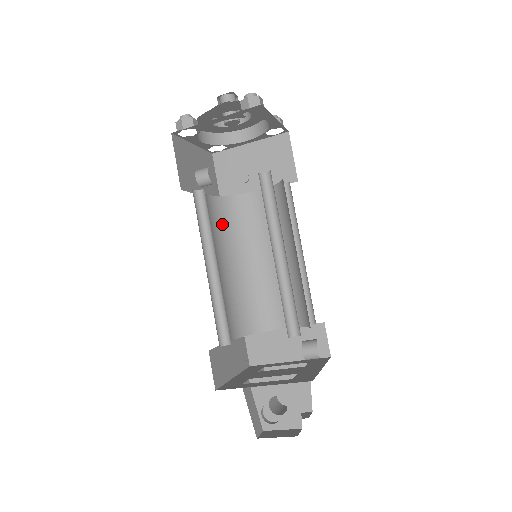
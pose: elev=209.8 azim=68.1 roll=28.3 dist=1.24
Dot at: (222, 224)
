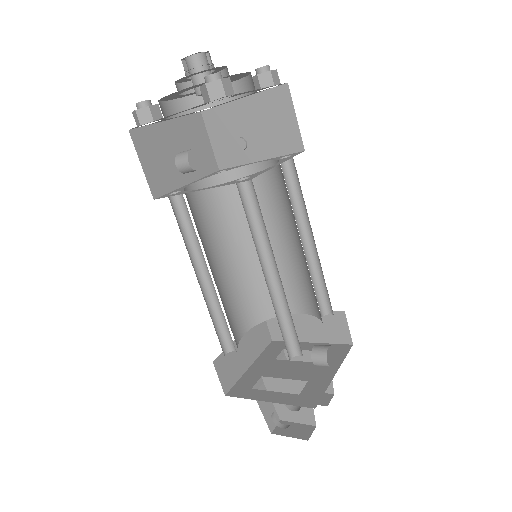
Dot at: (219, 210)
